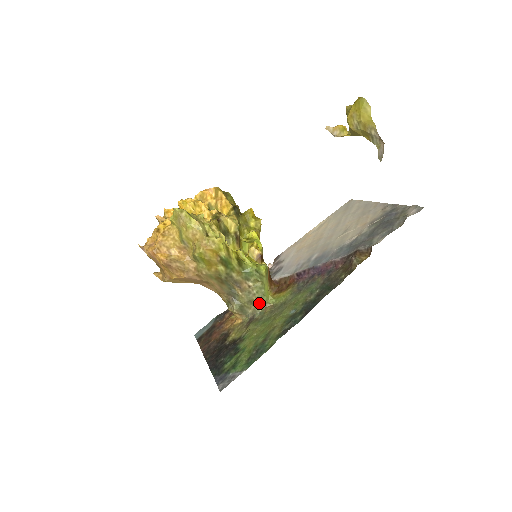
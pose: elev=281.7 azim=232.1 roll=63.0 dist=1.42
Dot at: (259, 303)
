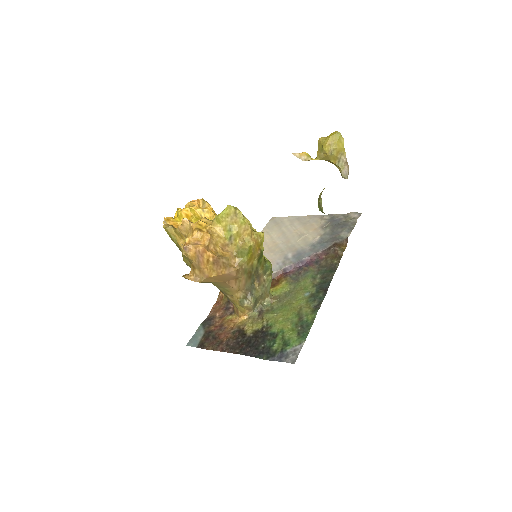
Dot at: (266, 296)
